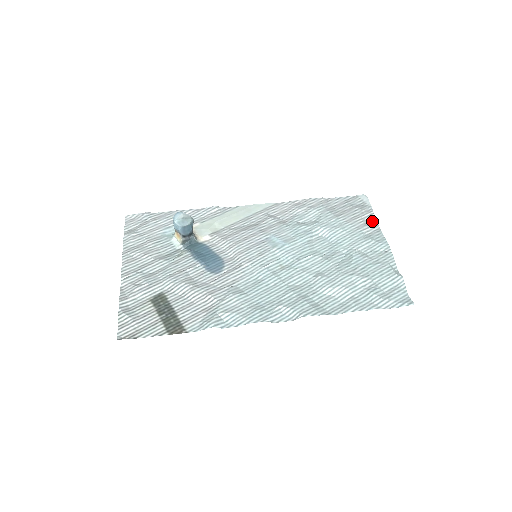
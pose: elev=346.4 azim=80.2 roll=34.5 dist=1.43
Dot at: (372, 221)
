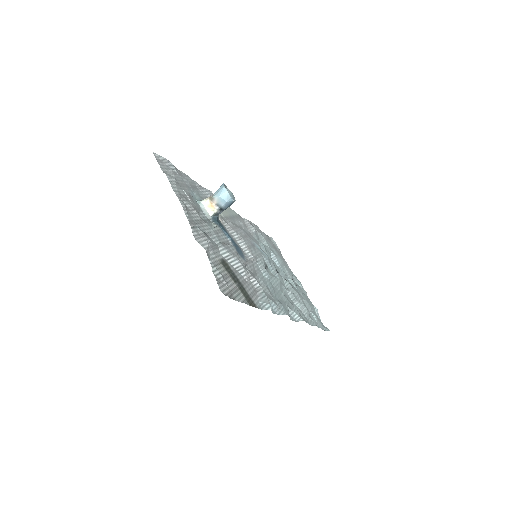
Dot at: (285, 261)
